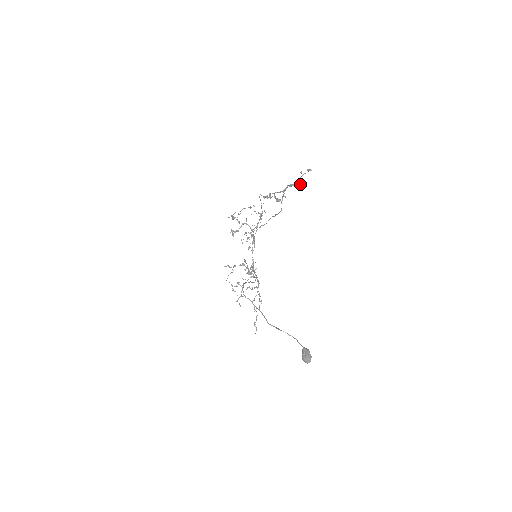
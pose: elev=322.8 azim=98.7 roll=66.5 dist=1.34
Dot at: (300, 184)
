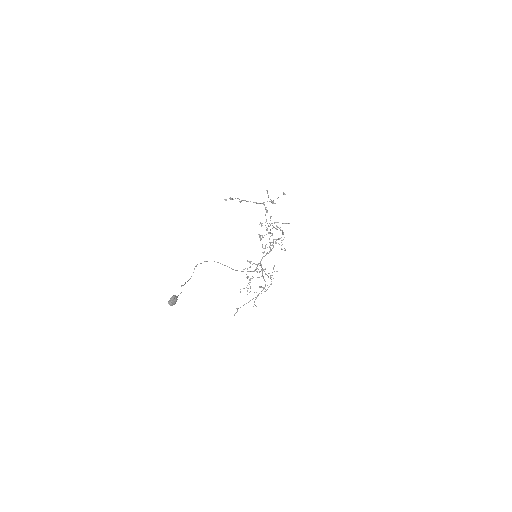
Dot at: (272, 201)
